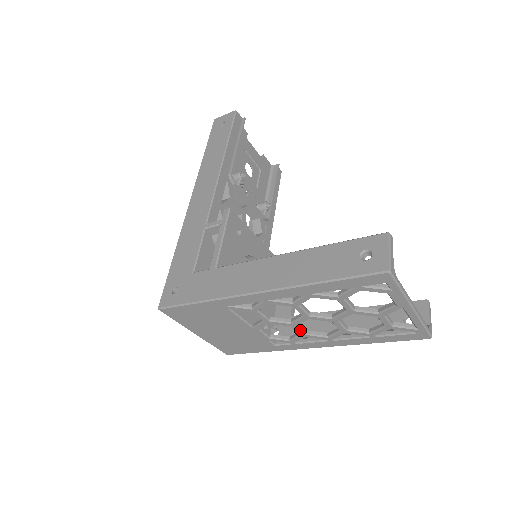
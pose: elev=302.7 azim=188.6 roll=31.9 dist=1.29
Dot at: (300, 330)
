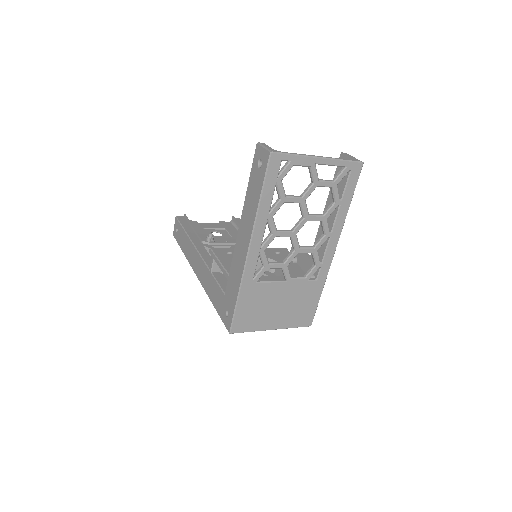
Dot at: (306, 249)
